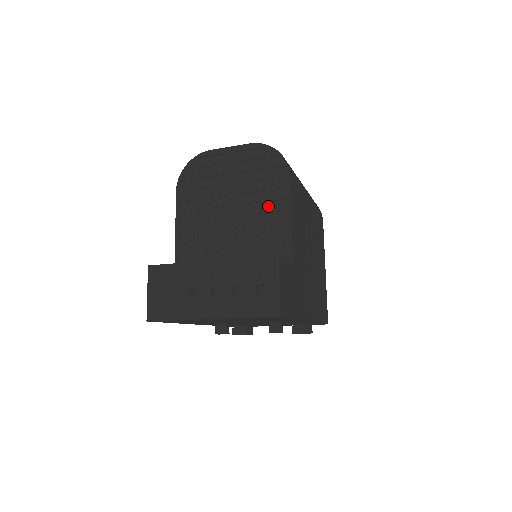
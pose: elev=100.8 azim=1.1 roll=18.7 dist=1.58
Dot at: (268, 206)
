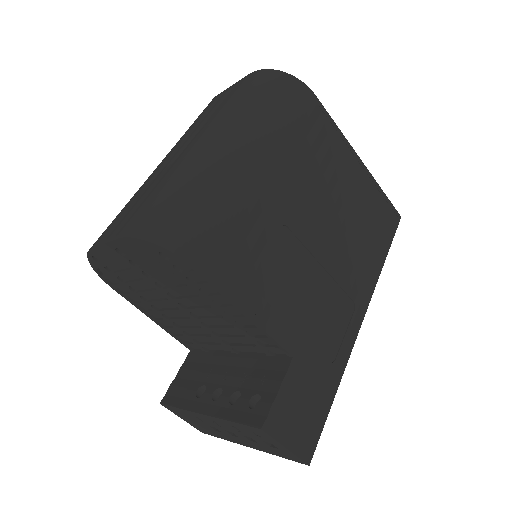
Dot at: (212, 305)
